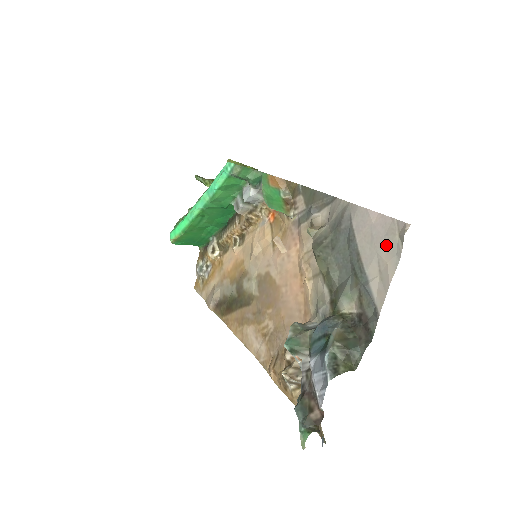
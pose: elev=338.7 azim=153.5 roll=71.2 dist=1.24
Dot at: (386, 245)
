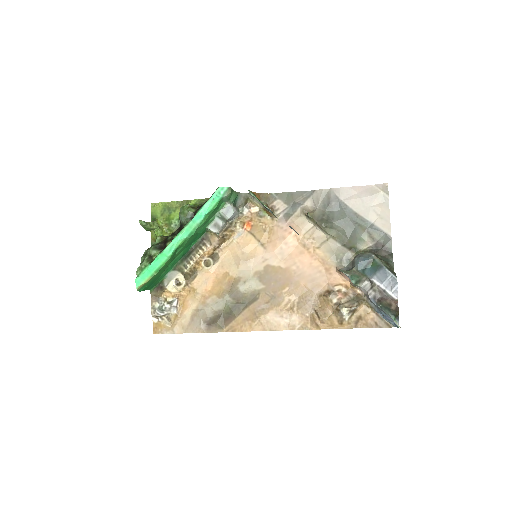
Dot at: (376, 199)
